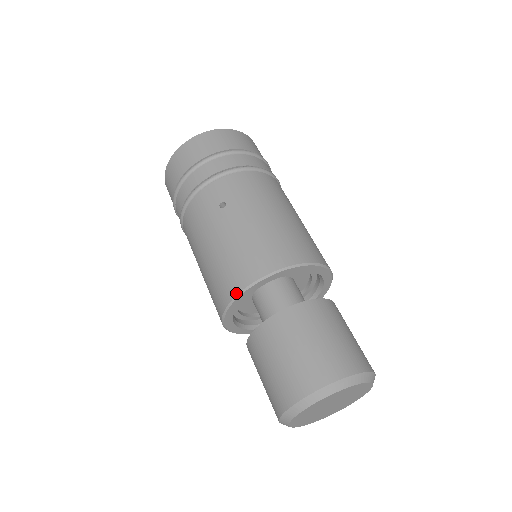
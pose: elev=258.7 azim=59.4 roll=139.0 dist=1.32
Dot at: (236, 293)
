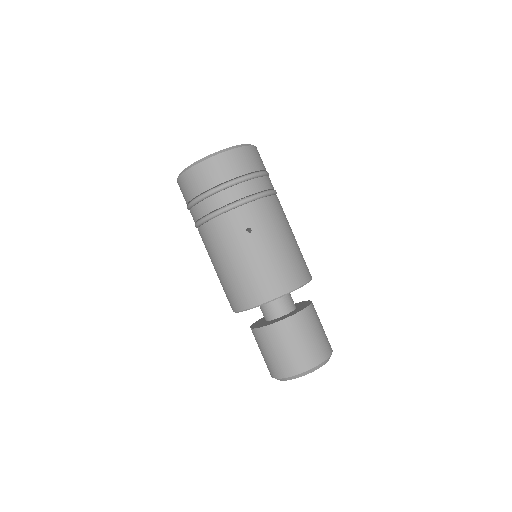
Dot at: (259, 304)
